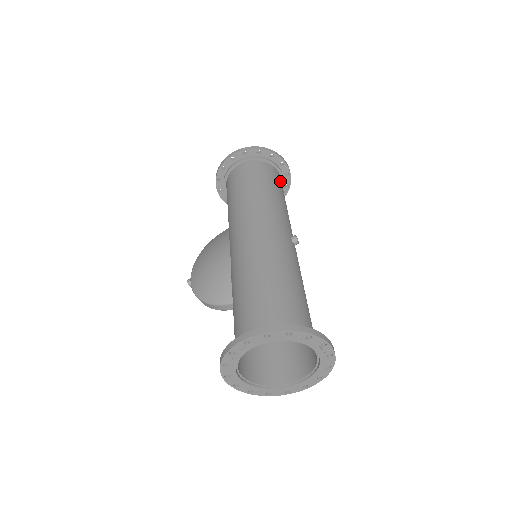
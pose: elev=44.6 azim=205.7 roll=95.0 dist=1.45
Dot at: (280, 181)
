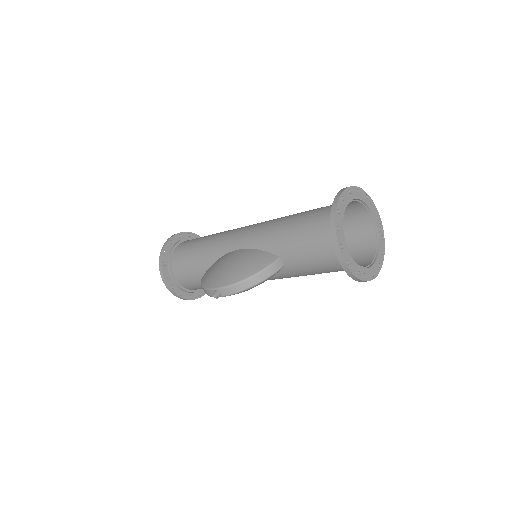
Dot at: occluded
